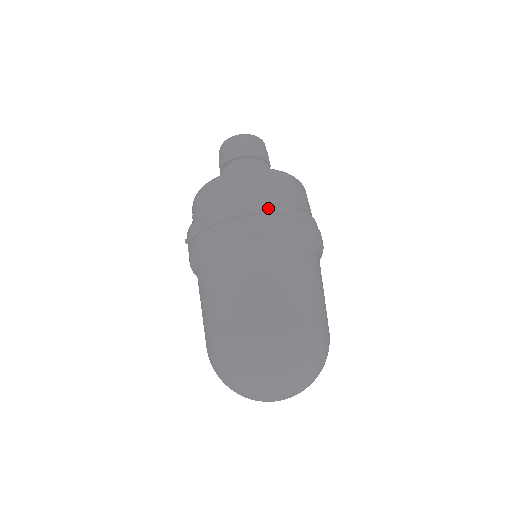
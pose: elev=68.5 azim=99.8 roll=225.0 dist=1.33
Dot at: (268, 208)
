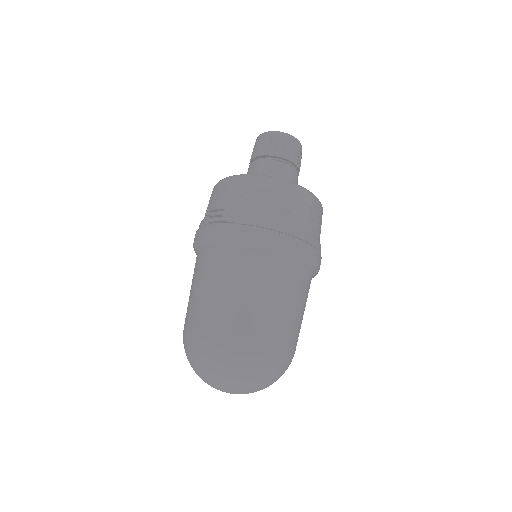
Dot at: (308, 237)
